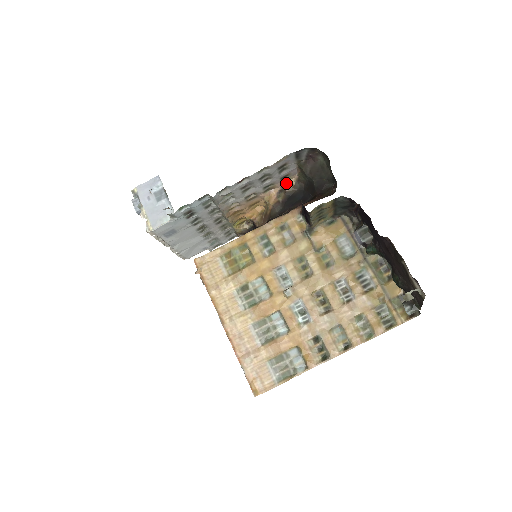
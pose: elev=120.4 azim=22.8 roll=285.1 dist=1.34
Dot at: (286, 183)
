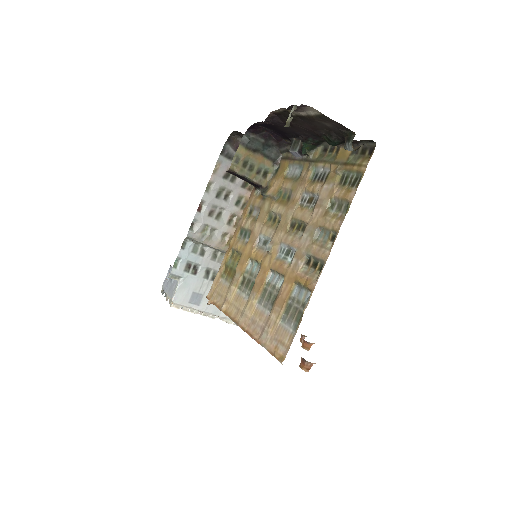
Dot at: occluded
